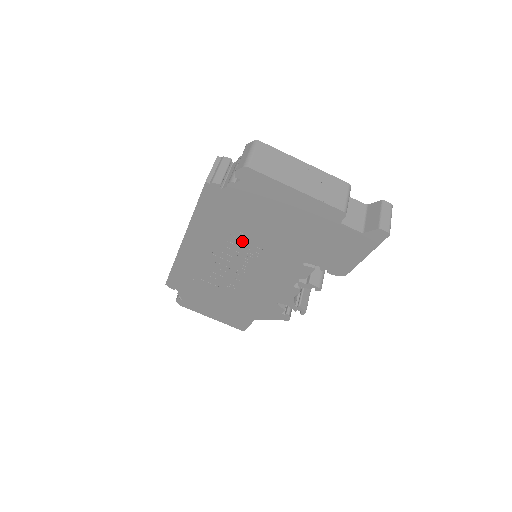
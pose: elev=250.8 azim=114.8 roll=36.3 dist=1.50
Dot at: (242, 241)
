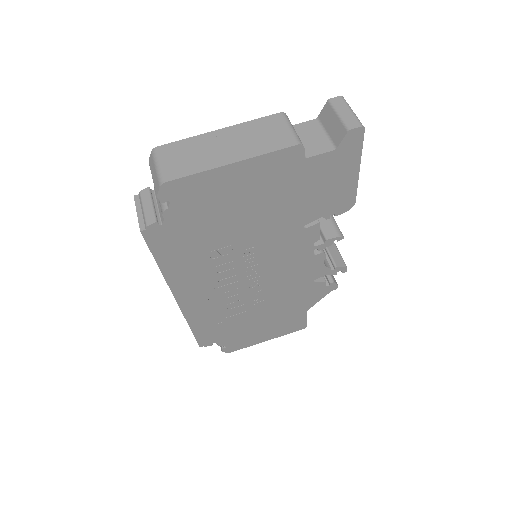
Dot at: (228, 255)
